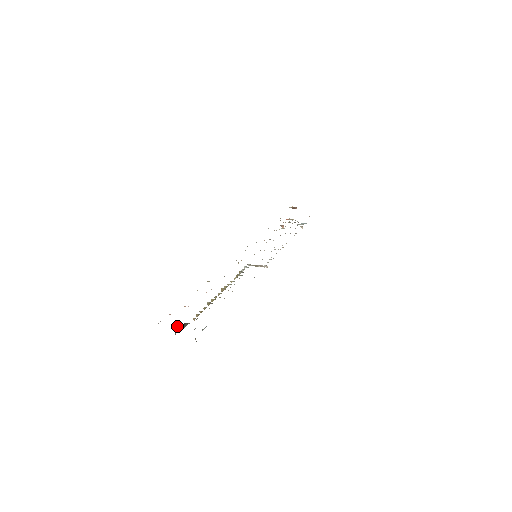
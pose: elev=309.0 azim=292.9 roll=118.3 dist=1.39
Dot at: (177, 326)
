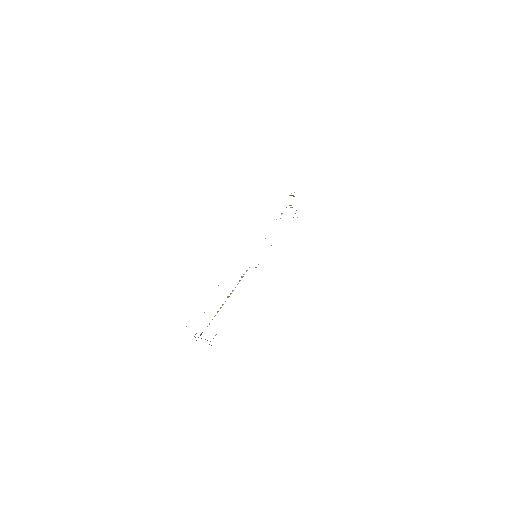
Dot at: (196, 333)
